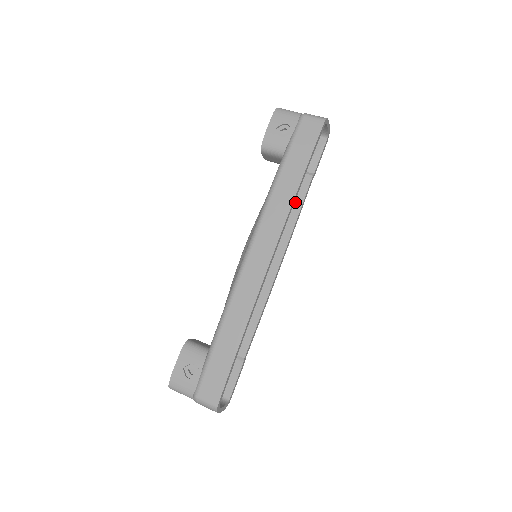
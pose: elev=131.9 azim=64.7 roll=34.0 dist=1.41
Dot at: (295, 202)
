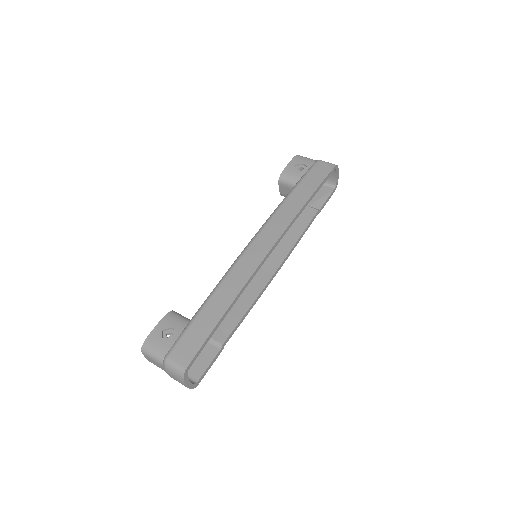
Dot at: (299, 227)
